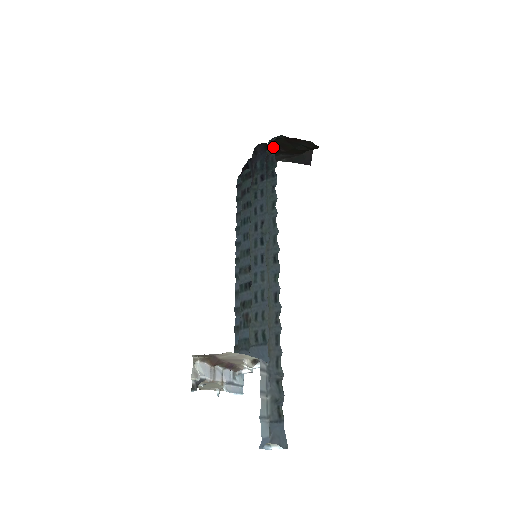
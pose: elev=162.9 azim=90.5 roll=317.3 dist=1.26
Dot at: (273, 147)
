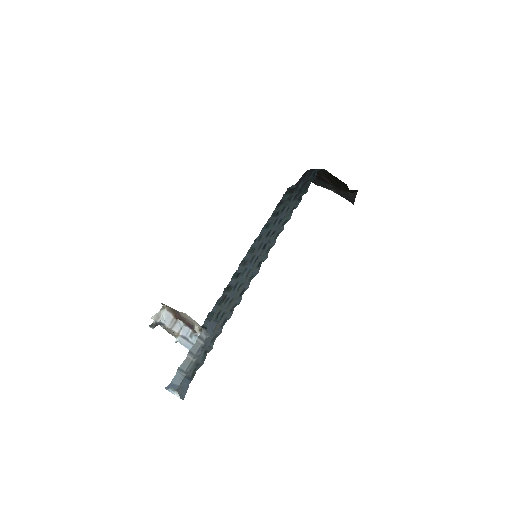
Dot at: (314, 176)
